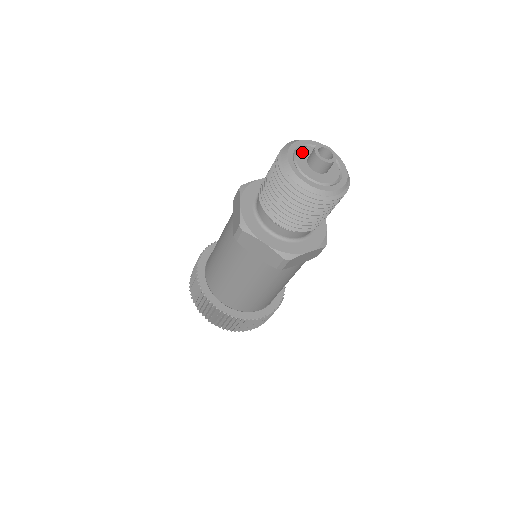
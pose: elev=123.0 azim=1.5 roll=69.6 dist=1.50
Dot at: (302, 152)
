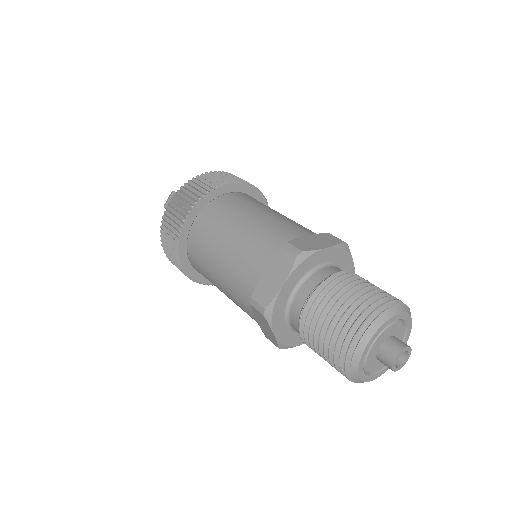
Dot at: (386, 333)
